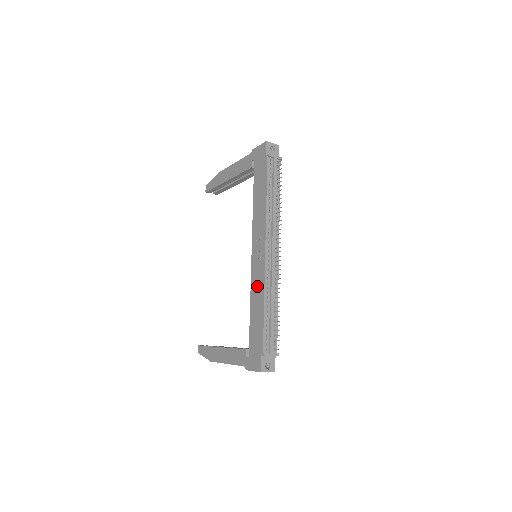
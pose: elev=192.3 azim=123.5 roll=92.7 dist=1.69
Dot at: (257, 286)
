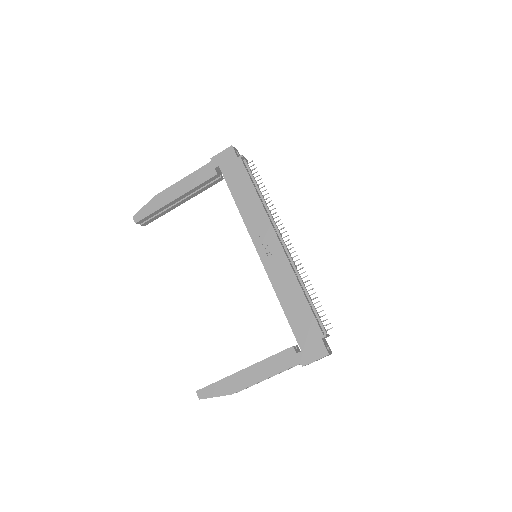
Dot at: (282, 277)
